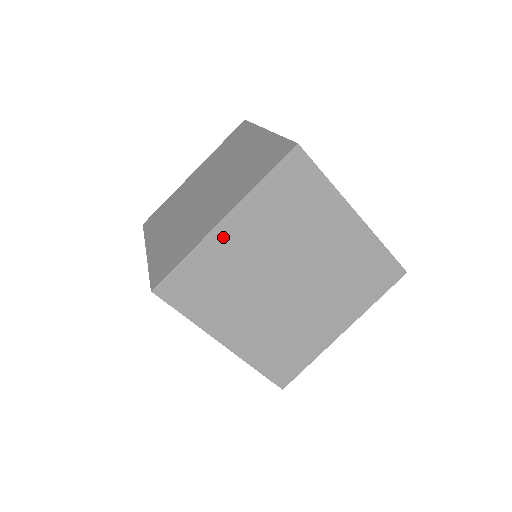
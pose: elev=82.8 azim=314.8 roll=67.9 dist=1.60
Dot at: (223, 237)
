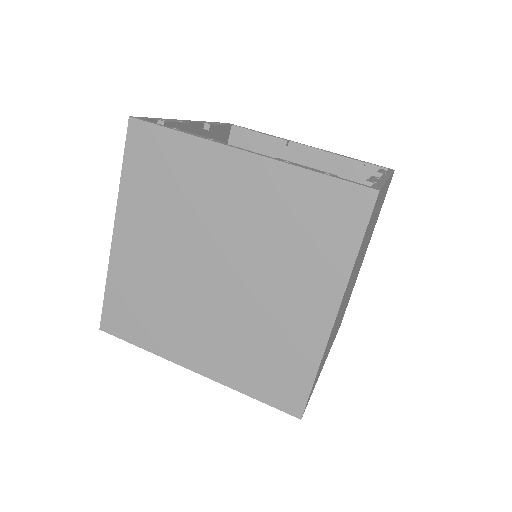
Dot at: (334, 324)
